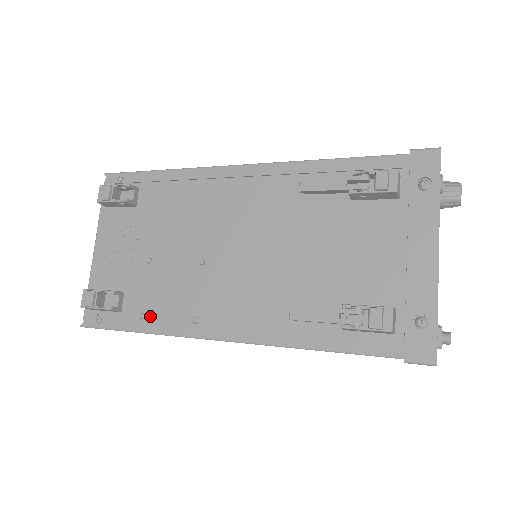
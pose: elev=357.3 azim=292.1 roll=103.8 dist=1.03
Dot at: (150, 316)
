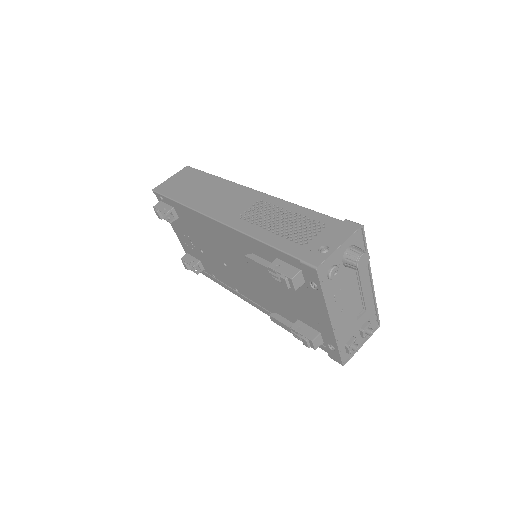
Dot at: (217, 278)
